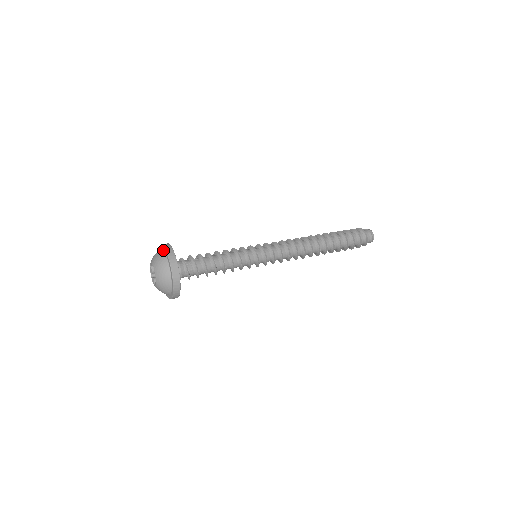
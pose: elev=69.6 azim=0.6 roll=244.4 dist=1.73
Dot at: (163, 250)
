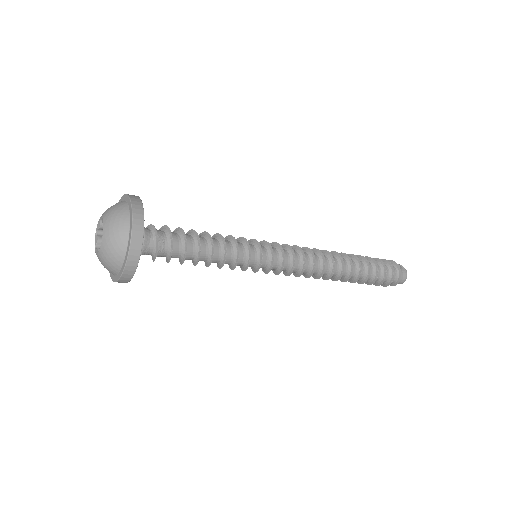
Dot at: occluded
